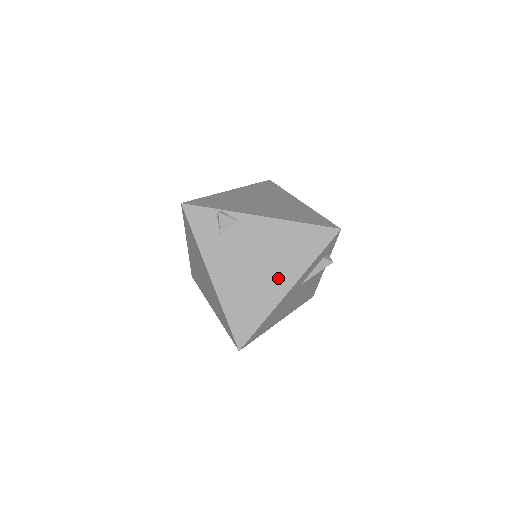
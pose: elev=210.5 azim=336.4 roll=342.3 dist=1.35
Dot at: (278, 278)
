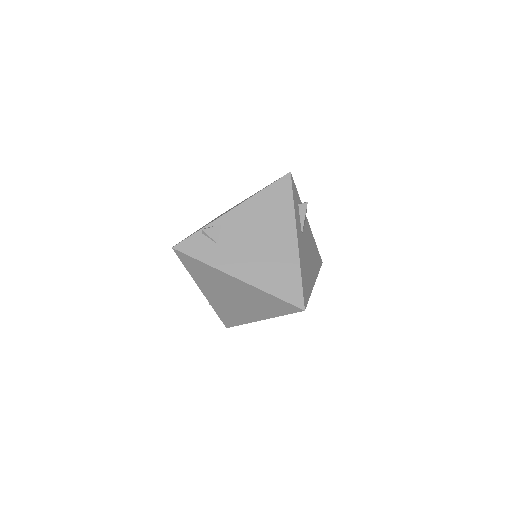
Dot at: (282, 237)
